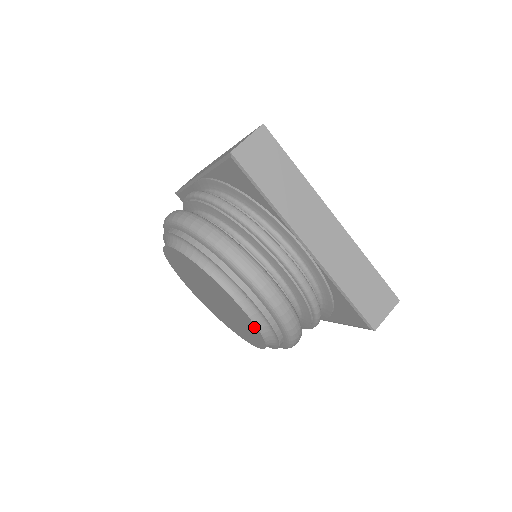
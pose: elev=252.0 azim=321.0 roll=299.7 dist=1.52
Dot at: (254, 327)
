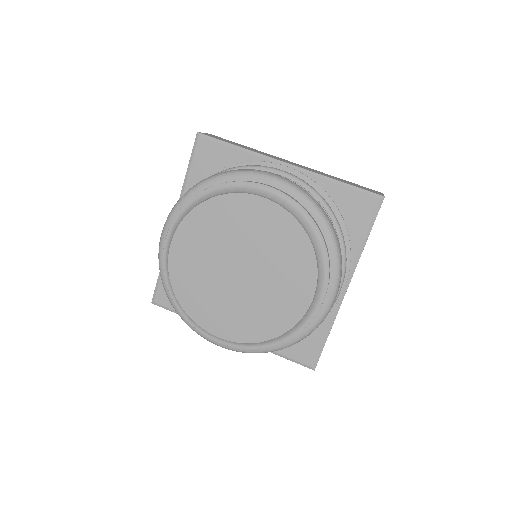
Dot at: (291, 224)
